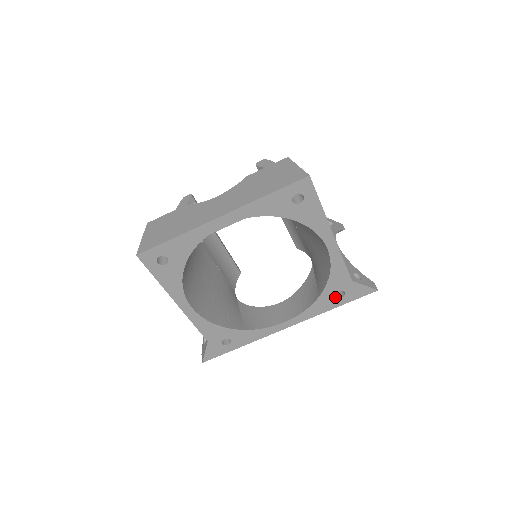
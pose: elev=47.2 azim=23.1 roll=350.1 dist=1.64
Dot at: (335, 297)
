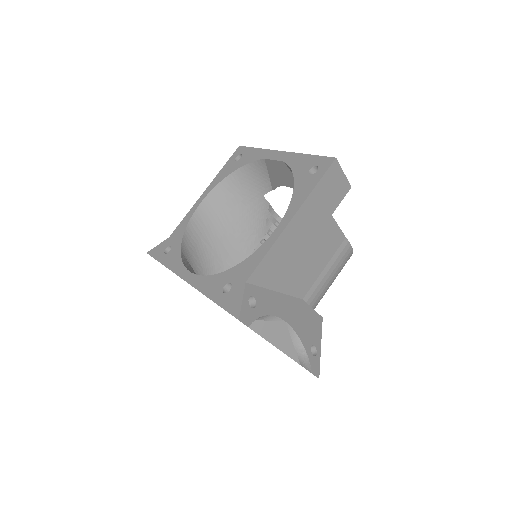
Dot at: (224, 287)
